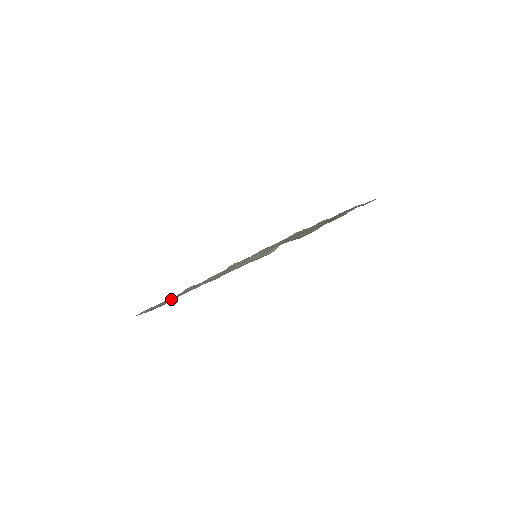
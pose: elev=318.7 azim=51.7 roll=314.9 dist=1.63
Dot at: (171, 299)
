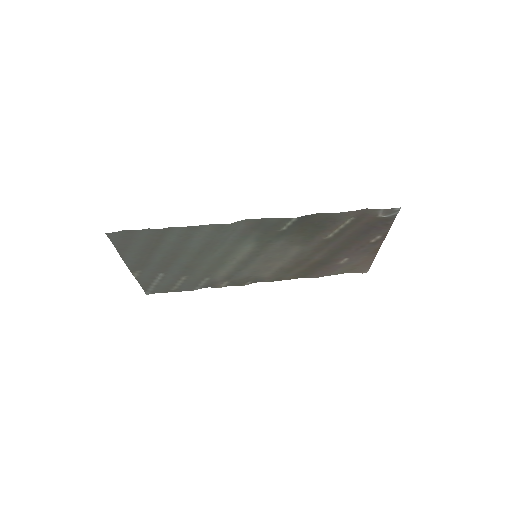
Dot at: (153, 267)
